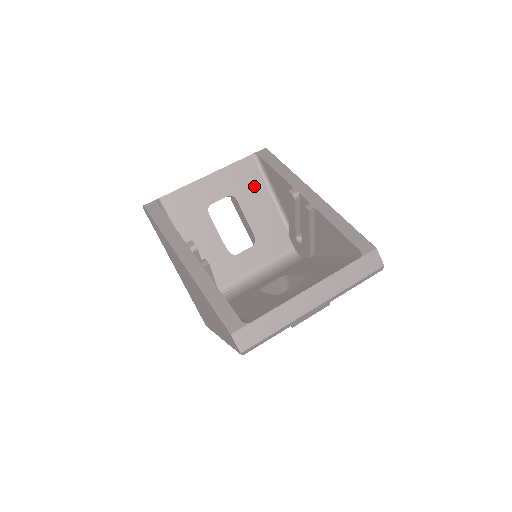
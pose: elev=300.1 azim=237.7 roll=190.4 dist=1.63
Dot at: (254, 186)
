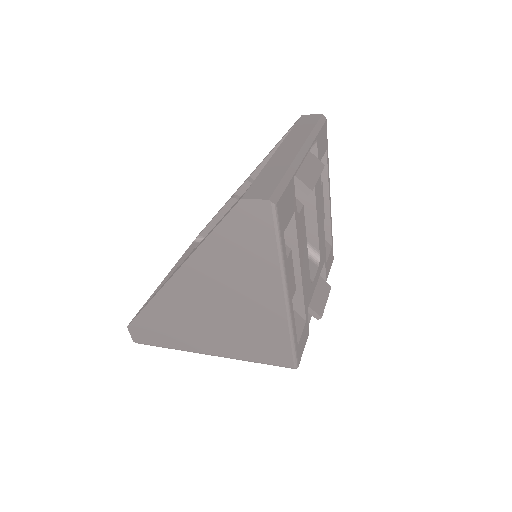
Dot at: occluded
